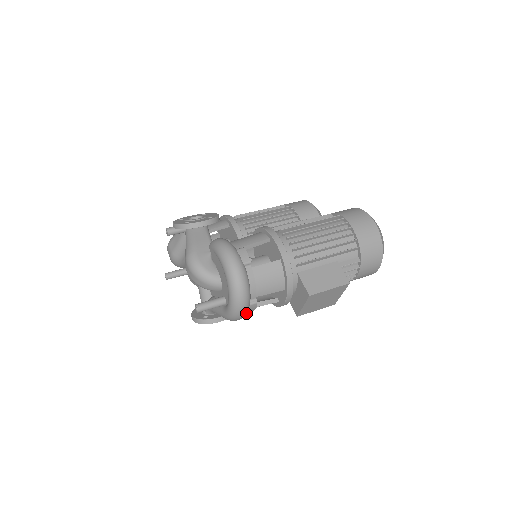
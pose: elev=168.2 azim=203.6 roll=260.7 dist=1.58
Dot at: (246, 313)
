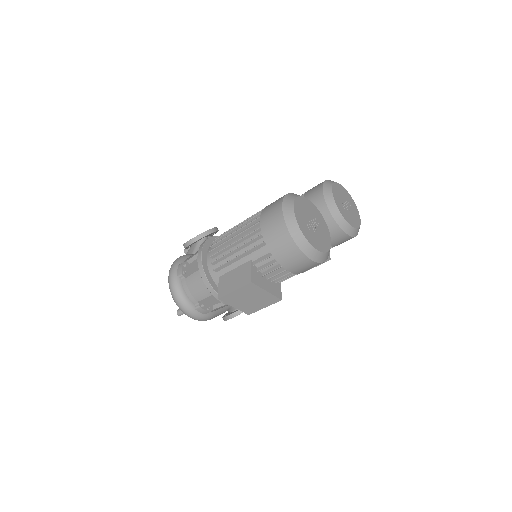
Dot at: (199, 315)
